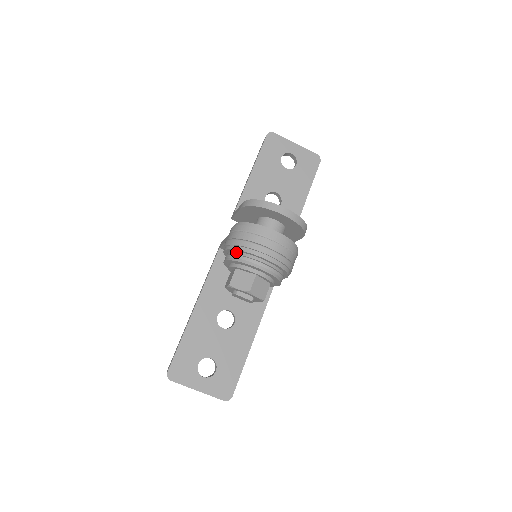
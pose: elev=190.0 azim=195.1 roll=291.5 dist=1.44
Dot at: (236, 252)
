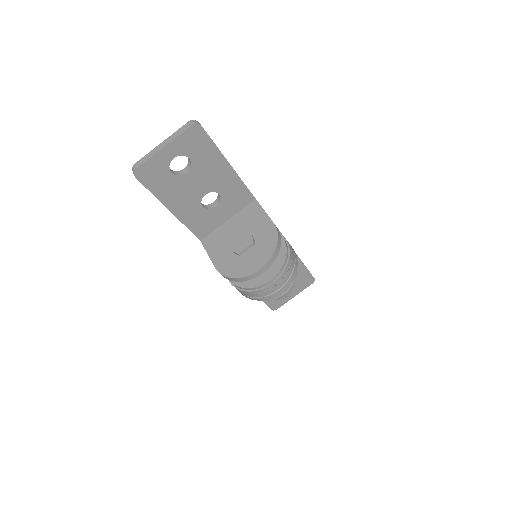
Dot at: occluded
